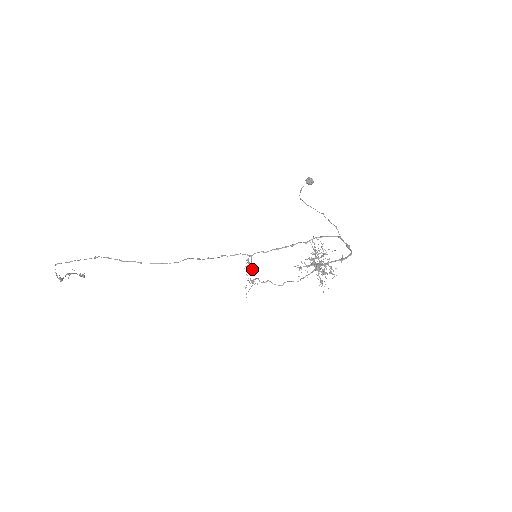
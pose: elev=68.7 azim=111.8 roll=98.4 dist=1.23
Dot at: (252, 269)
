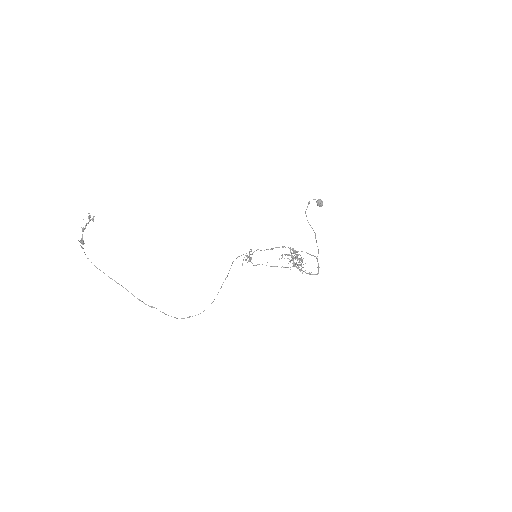
Dot at: occluded
